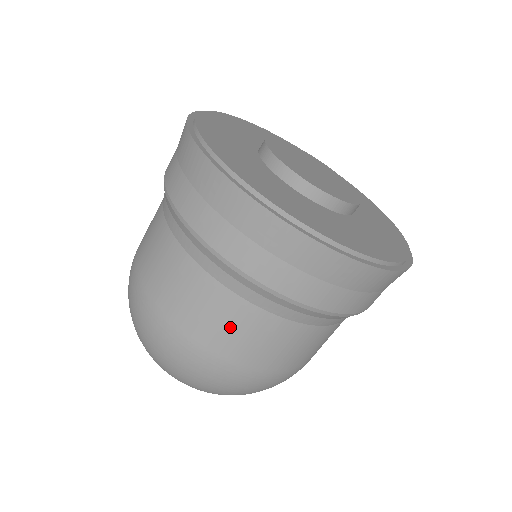
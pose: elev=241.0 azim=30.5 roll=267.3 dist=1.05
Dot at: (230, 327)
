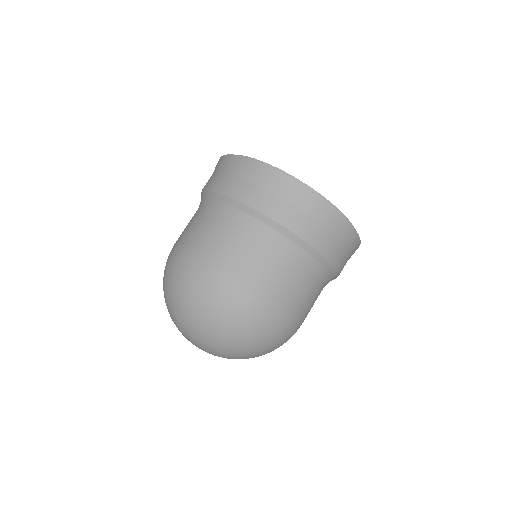
Dot at: (197, 227)
